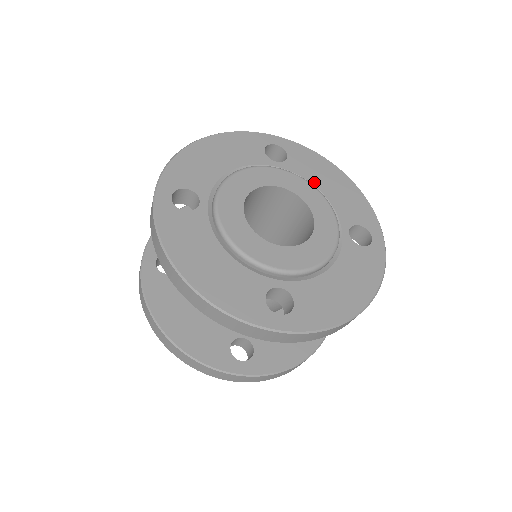
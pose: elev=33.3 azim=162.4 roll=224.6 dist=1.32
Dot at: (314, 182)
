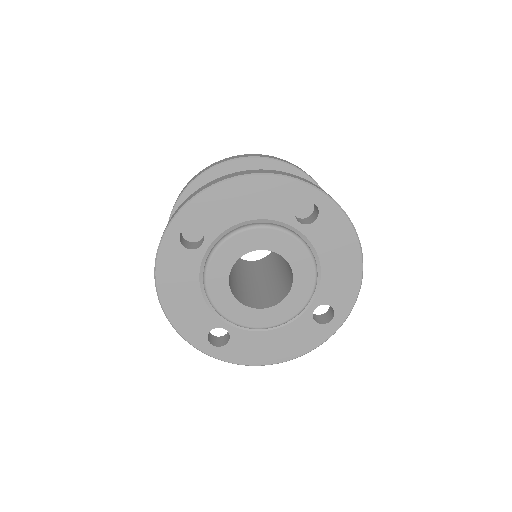
Dot at: (237, 220)
